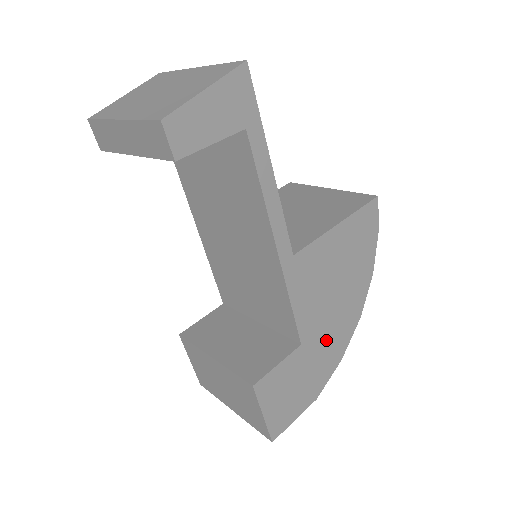
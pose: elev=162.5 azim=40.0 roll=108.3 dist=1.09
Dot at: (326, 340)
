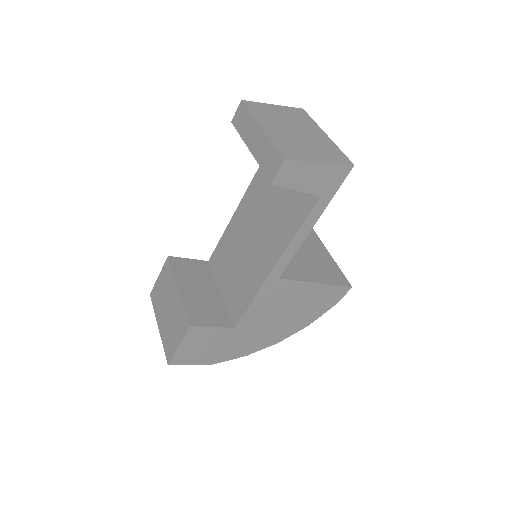
Dot at: (249, 338)
